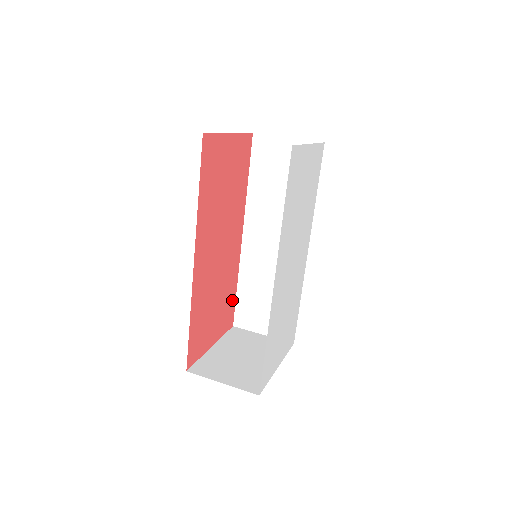
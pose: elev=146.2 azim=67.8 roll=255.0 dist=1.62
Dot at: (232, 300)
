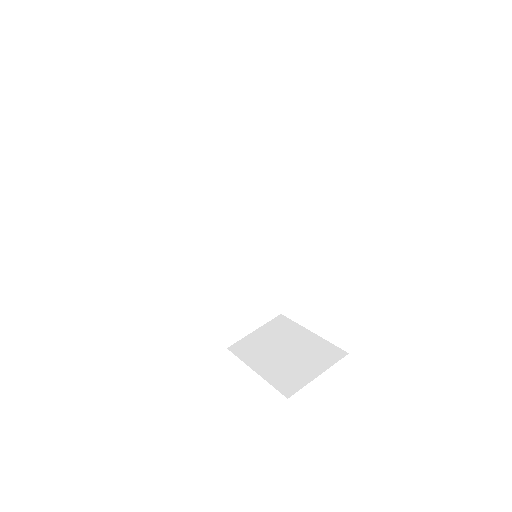
Dot at: occluded
